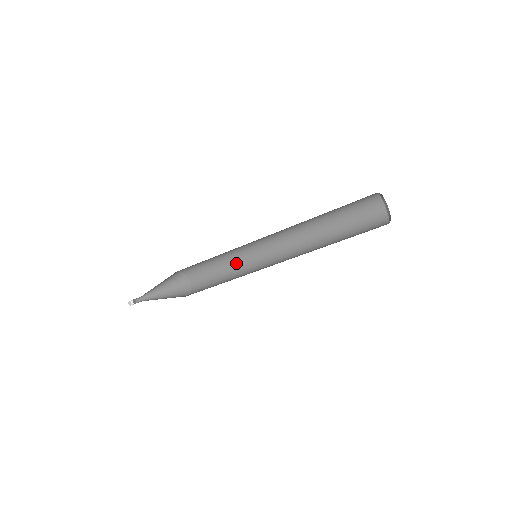
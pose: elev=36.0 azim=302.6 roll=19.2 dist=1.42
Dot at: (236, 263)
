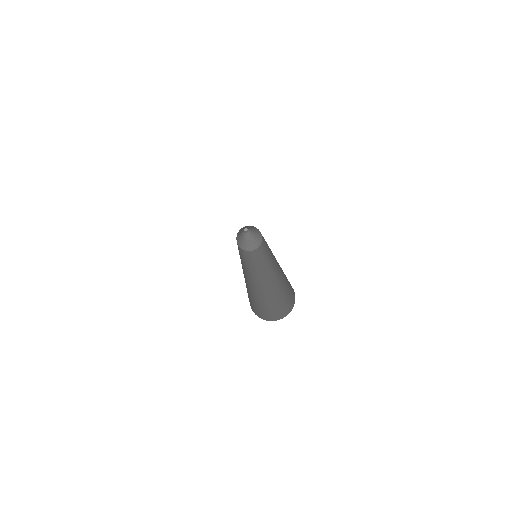
Dot at: occluded
